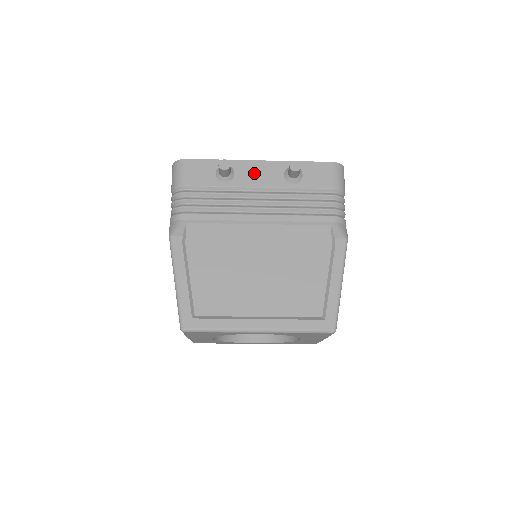
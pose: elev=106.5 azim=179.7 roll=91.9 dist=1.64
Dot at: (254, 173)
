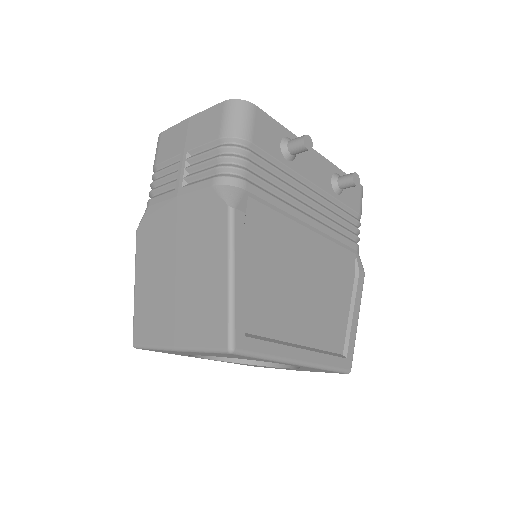
Dot at: (311, 163)
